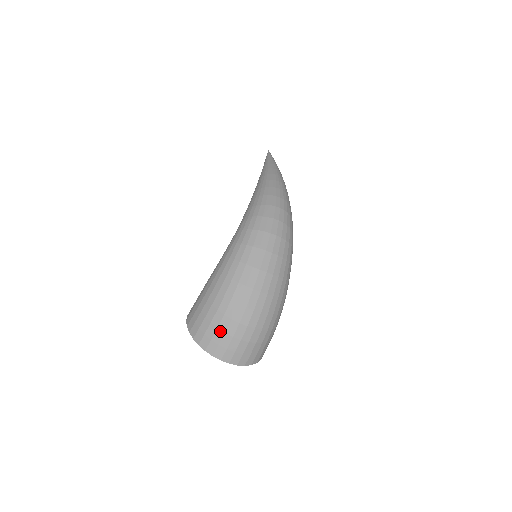
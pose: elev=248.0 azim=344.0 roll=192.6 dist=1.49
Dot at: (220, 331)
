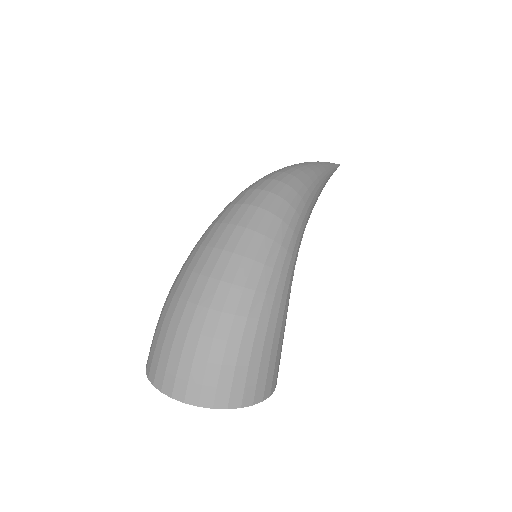
Dot at: (159, 343)
